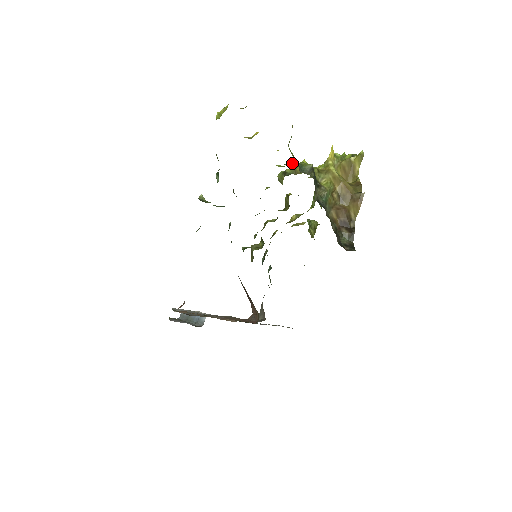
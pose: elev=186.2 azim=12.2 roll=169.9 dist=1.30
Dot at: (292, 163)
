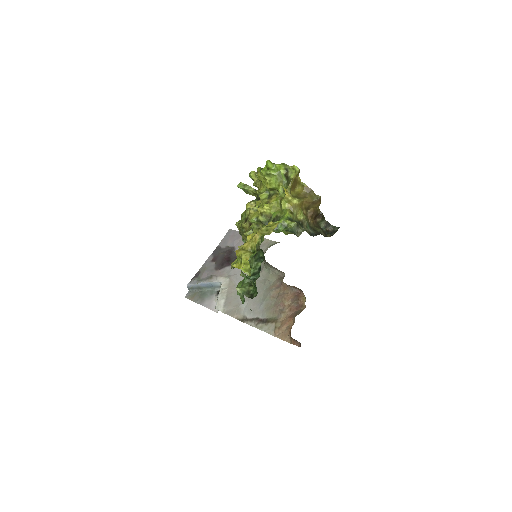
Dot at: occluded
